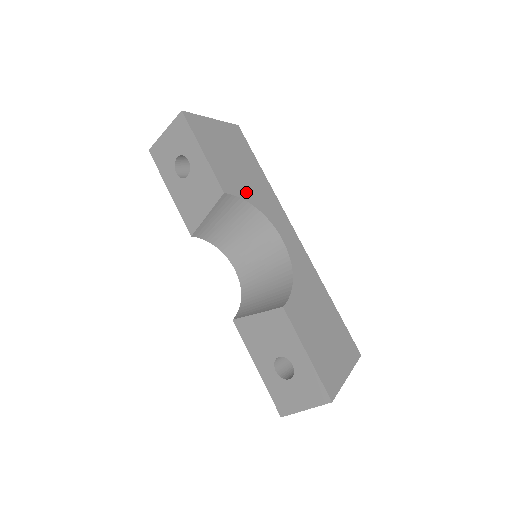
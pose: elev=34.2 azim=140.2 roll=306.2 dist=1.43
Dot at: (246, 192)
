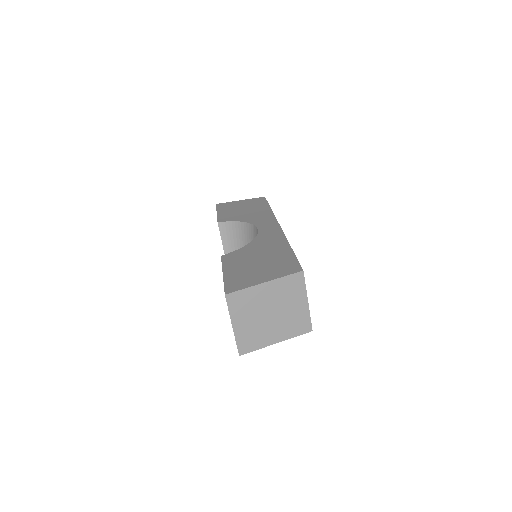
Dot at: (240, 218)
